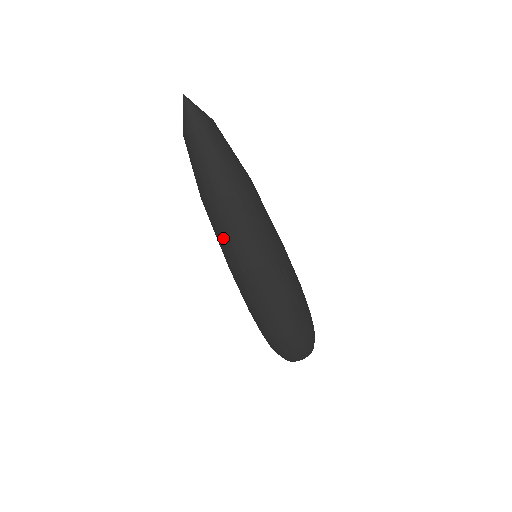
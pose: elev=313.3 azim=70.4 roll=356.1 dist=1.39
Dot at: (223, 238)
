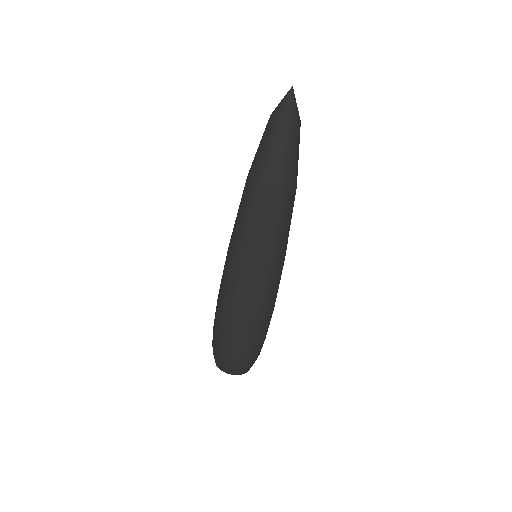
Dot at: (240, 217)
